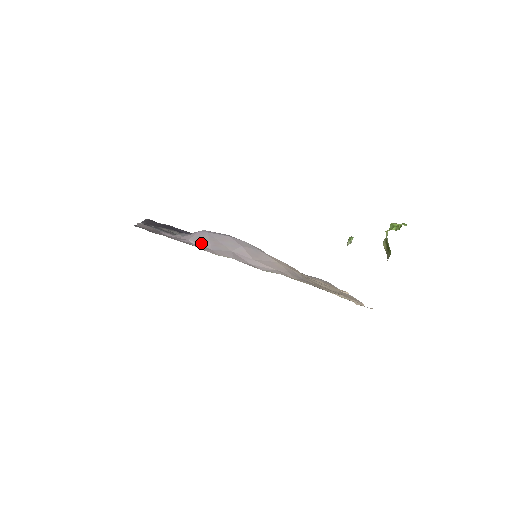
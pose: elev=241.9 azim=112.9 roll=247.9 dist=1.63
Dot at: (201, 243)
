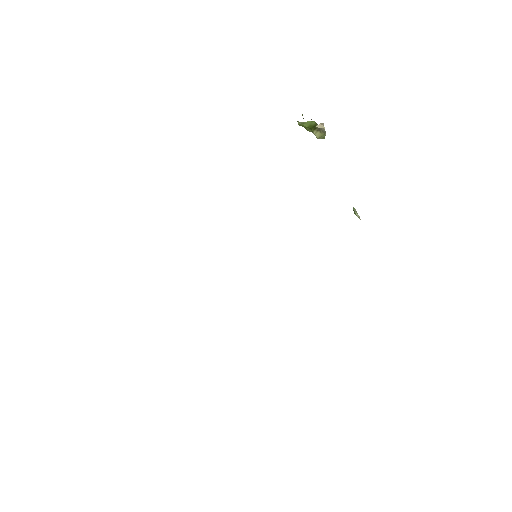
Dot at: occluded
